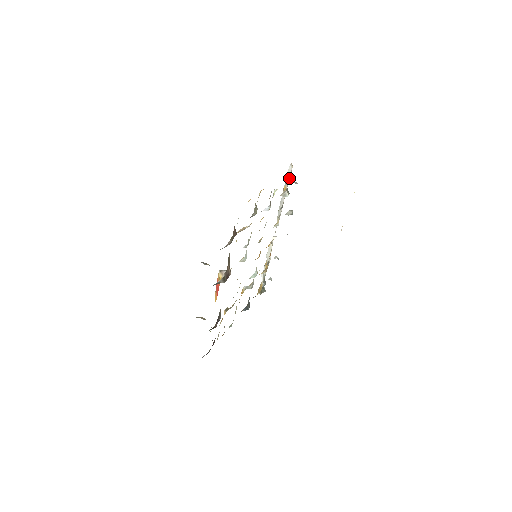
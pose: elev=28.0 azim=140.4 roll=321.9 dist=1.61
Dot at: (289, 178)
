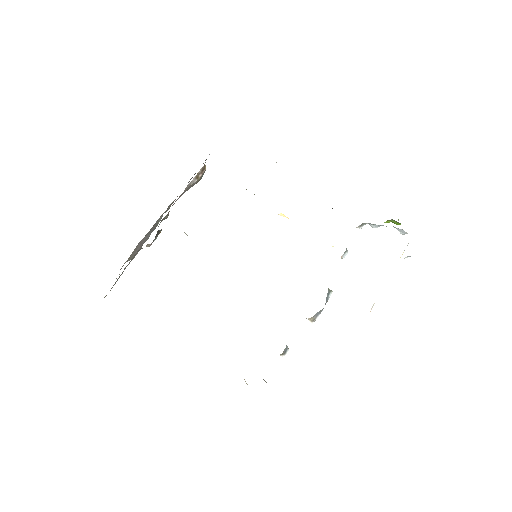
Dot at: occluded
